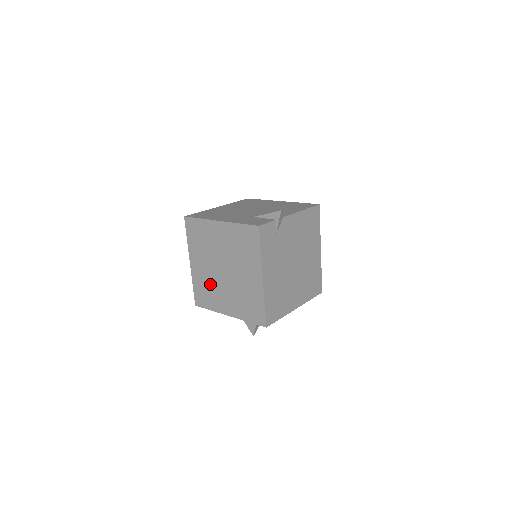
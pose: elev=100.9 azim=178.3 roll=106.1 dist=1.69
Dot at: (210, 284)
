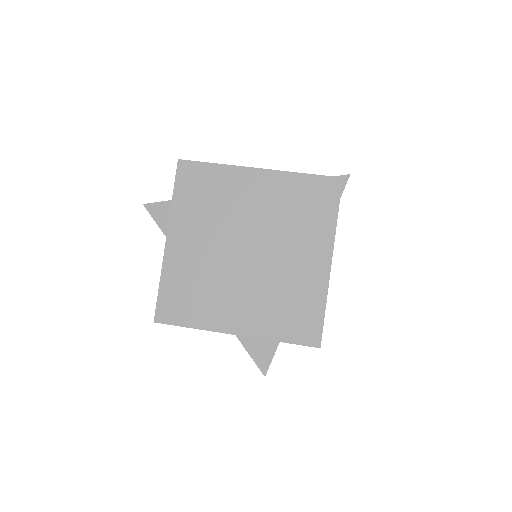
Dot at: (206, 278)
